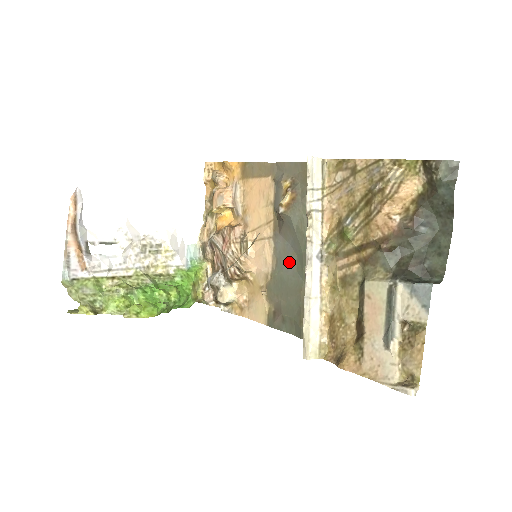
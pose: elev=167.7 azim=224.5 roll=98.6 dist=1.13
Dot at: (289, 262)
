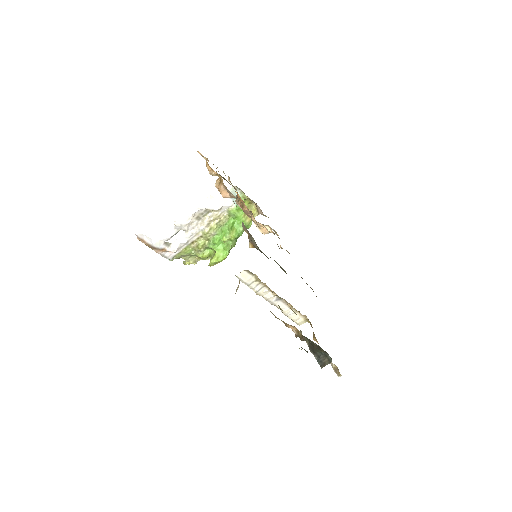
Dot at: occluded
